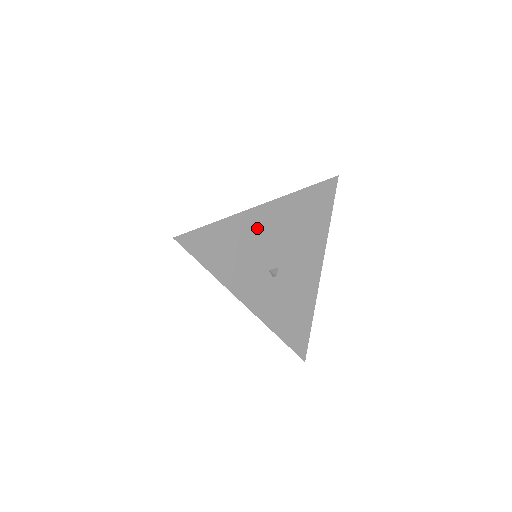
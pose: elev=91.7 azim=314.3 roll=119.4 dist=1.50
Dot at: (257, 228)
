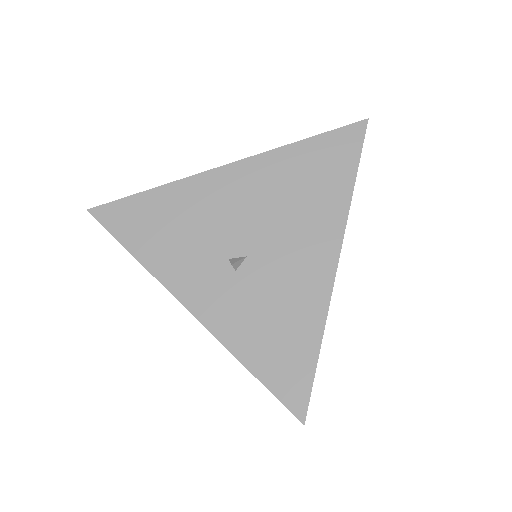
Dot at: (210, 199)
